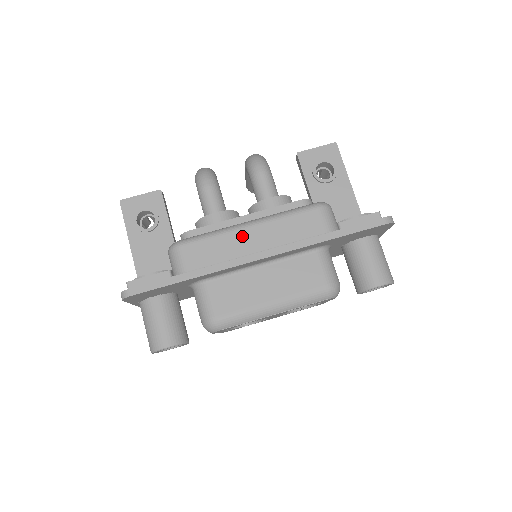
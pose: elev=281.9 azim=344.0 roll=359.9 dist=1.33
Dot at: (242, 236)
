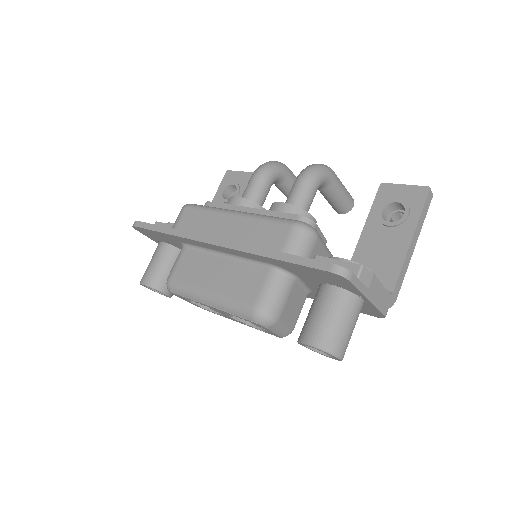
Dot at: (223, 220)
